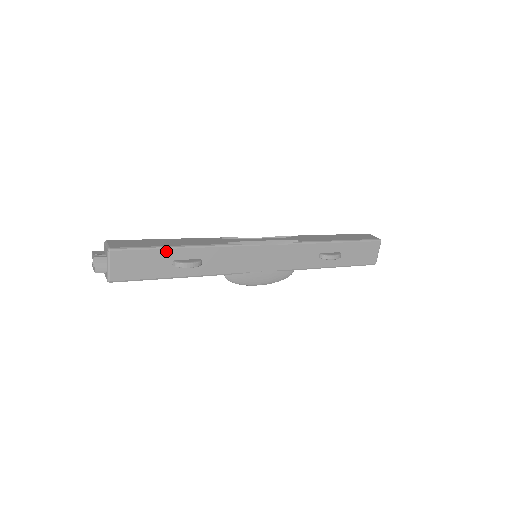
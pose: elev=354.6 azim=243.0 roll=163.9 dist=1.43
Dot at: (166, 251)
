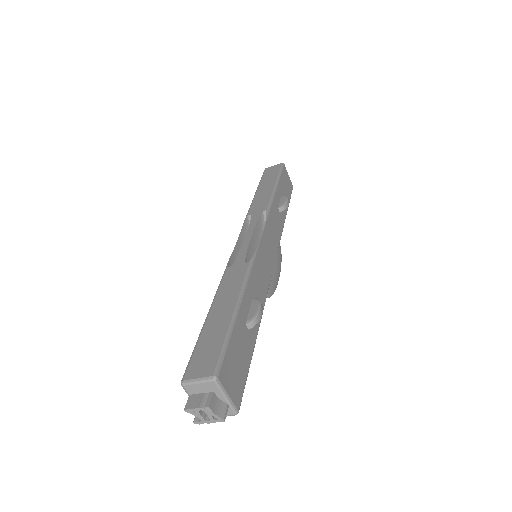
Dot at: (237, 321)
